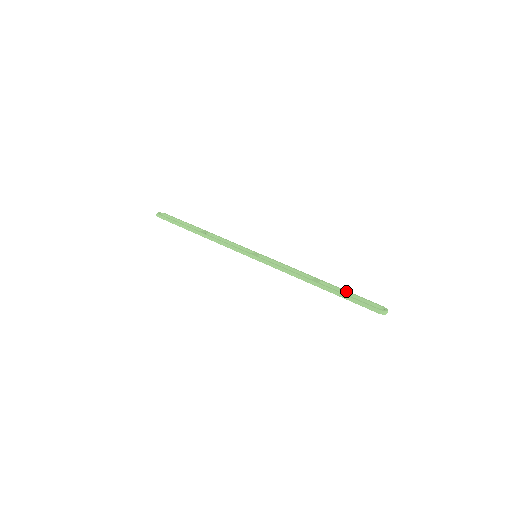
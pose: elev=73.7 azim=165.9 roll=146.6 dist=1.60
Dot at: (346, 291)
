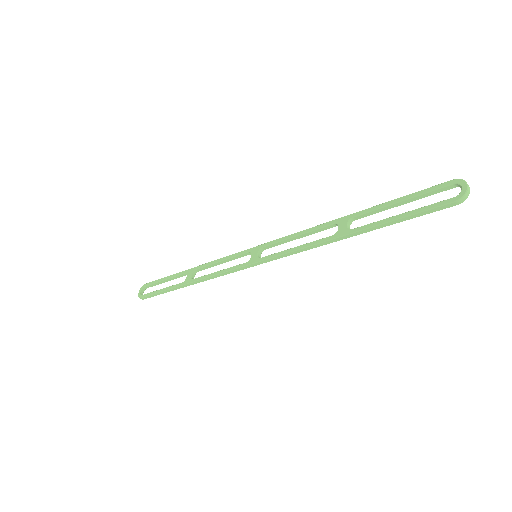
Dot at: (387, 205)
